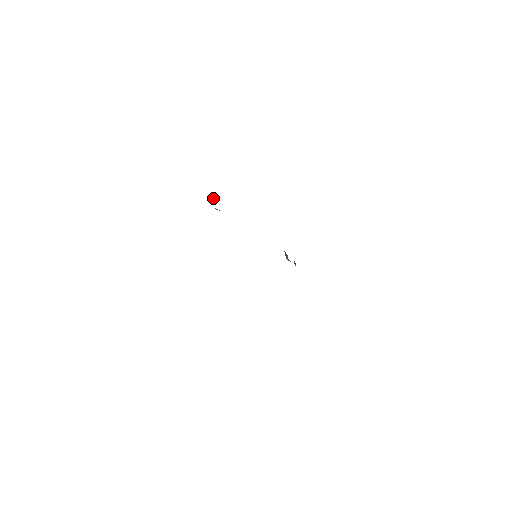
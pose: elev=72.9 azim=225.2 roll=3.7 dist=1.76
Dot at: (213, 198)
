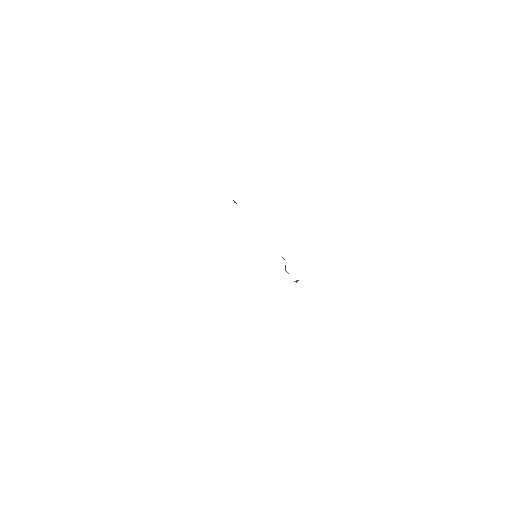
Dot at: occluded
